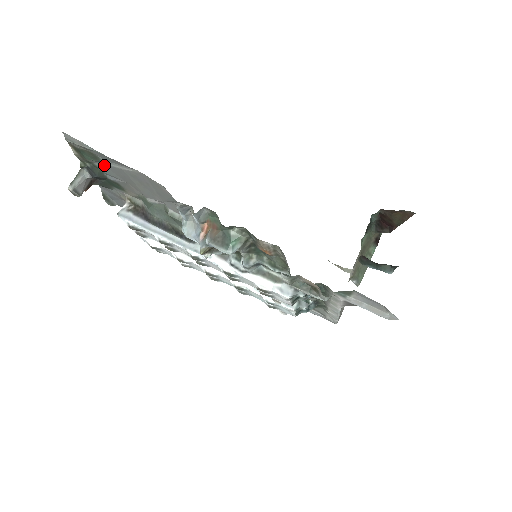
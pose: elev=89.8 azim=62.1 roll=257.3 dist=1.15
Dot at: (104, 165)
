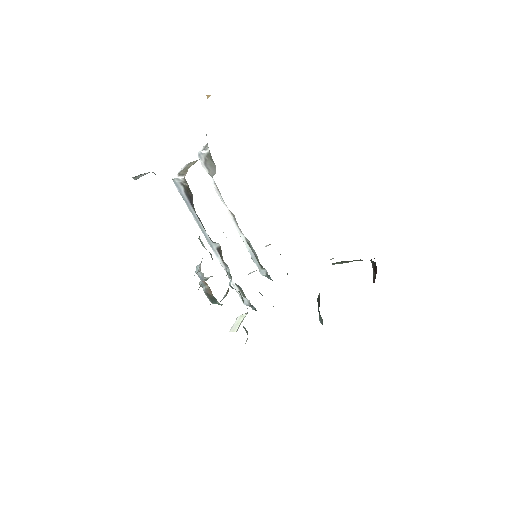
Dot at: occluded
